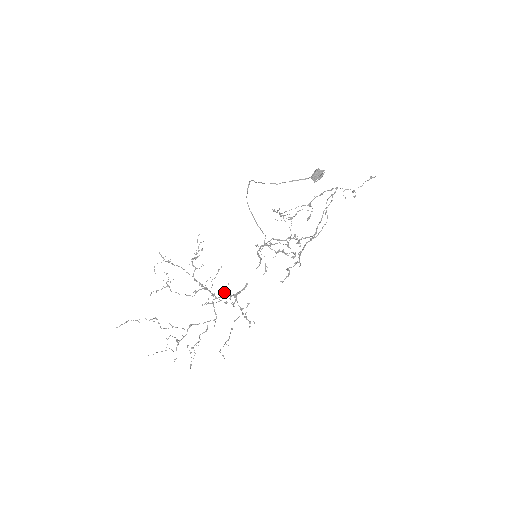
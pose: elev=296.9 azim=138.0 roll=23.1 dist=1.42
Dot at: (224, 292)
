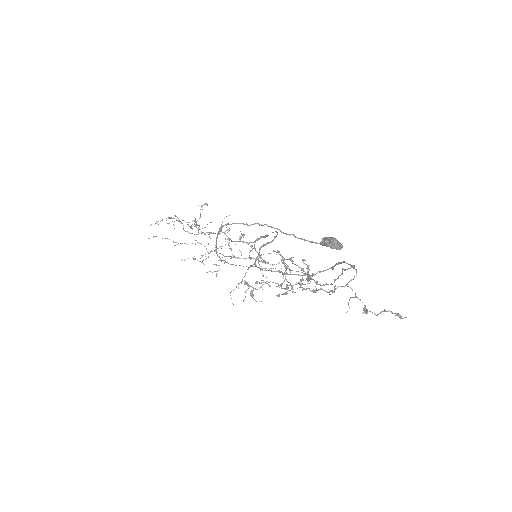
Dot at: (239, 241)
